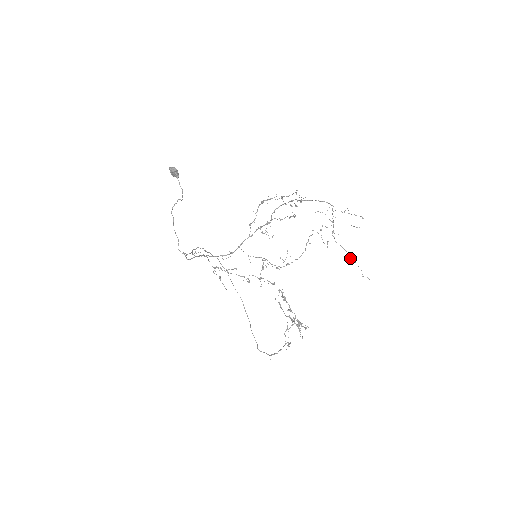
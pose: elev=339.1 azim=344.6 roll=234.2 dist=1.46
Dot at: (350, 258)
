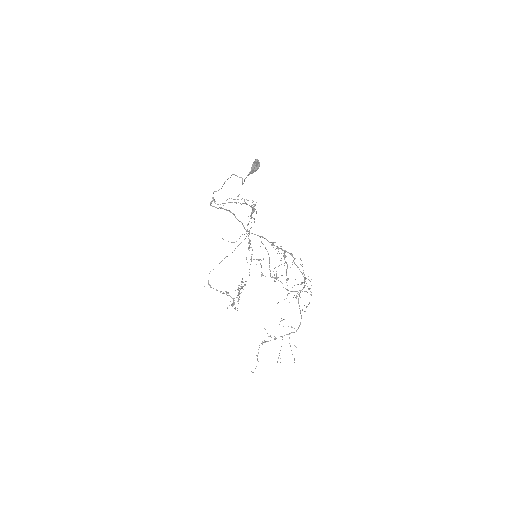
Dot at: occluded
